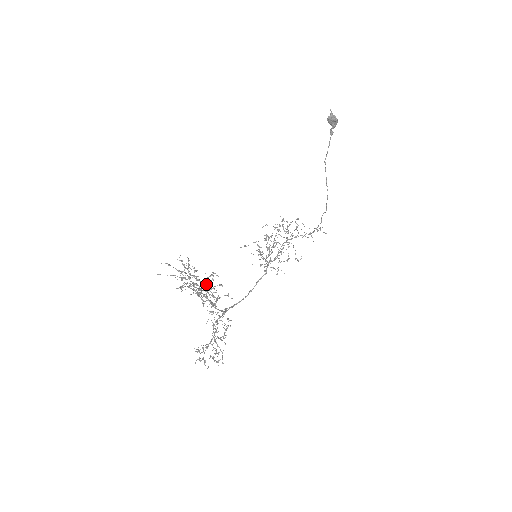
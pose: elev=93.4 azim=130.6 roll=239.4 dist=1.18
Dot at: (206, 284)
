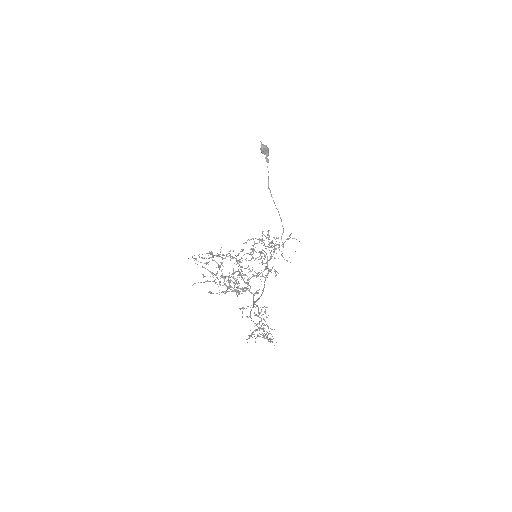
Dot at: occluded
